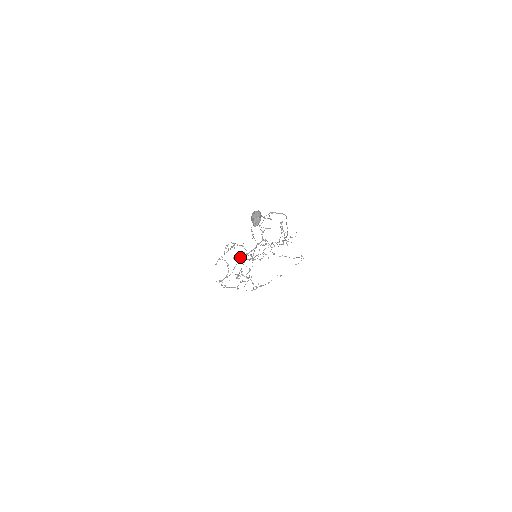
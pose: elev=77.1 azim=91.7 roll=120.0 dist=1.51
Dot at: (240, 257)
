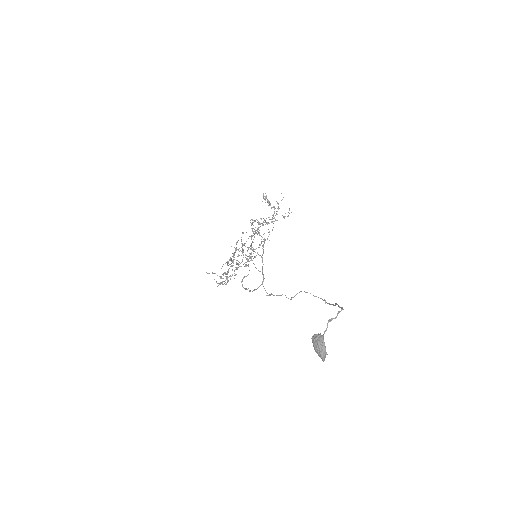
Dot at: occluded
